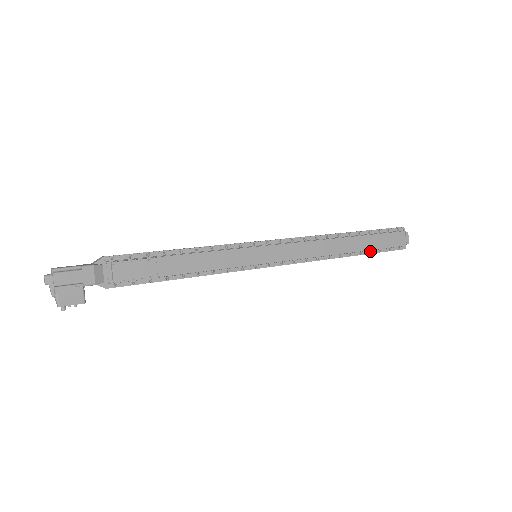
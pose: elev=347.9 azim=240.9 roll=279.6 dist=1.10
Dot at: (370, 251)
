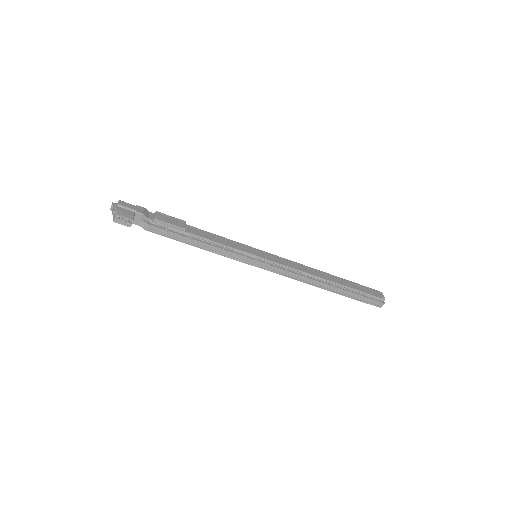
Dot at: (352, 292)
